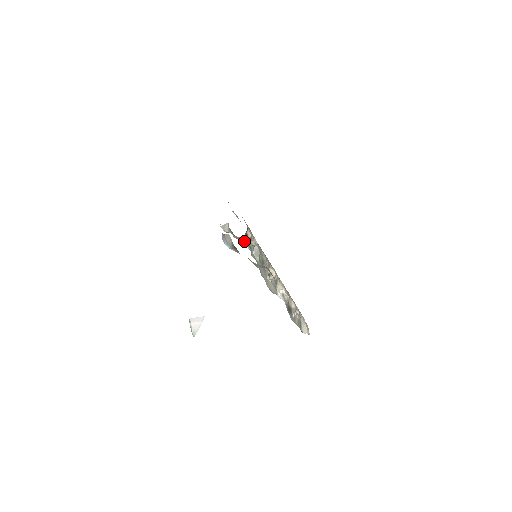
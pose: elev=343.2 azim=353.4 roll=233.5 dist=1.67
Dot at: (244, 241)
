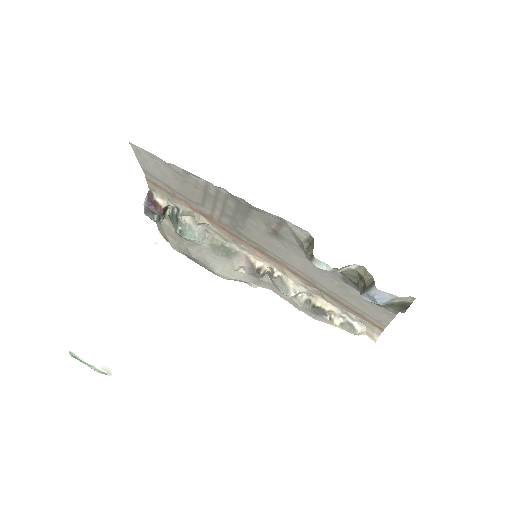
Dot at: occluded
